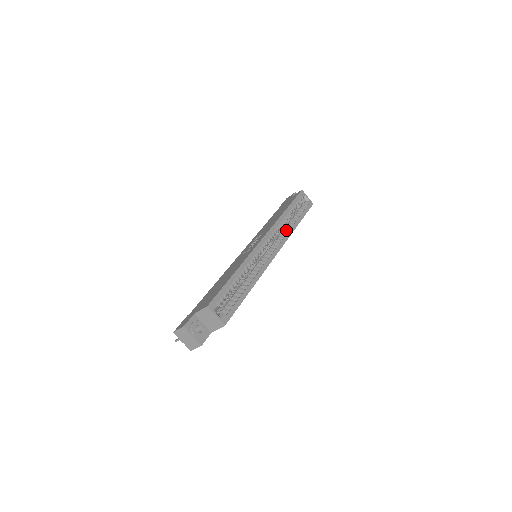
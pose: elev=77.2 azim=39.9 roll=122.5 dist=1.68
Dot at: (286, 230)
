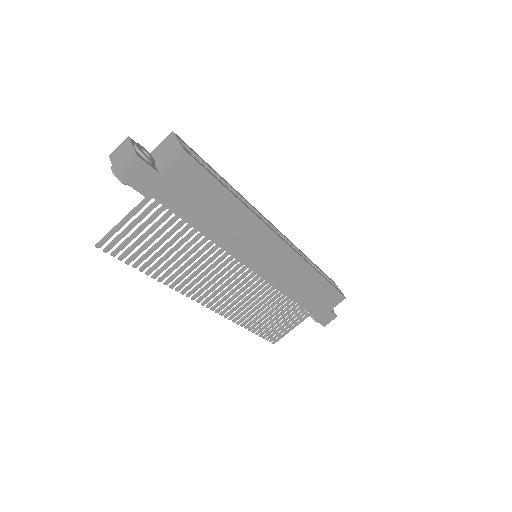
Dot at: occluded
